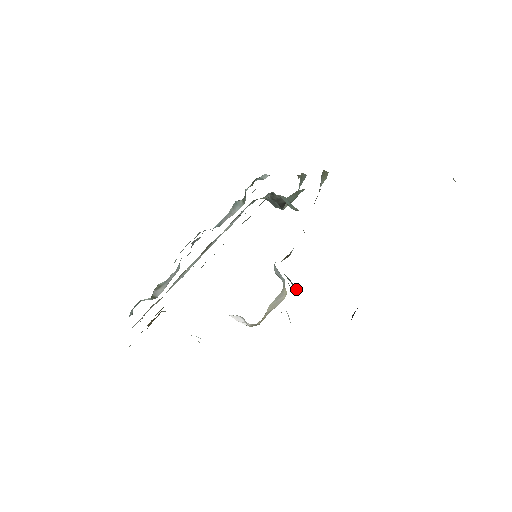
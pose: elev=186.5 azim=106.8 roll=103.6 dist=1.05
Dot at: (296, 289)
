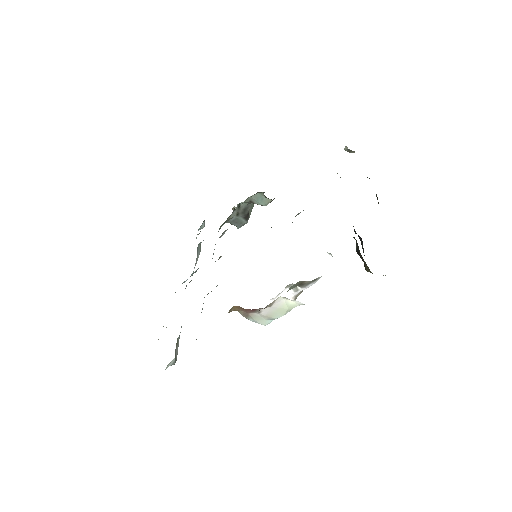
Dot at: occluded
